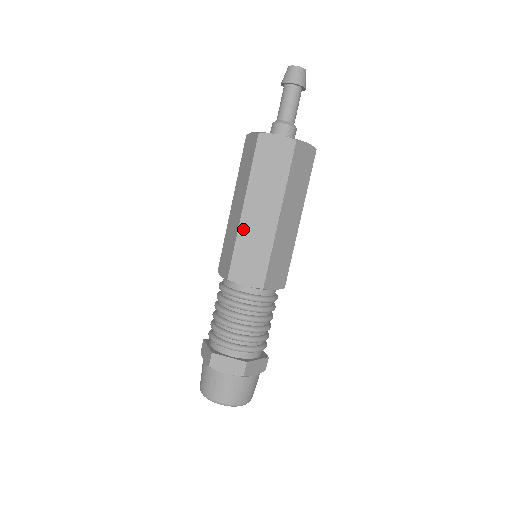
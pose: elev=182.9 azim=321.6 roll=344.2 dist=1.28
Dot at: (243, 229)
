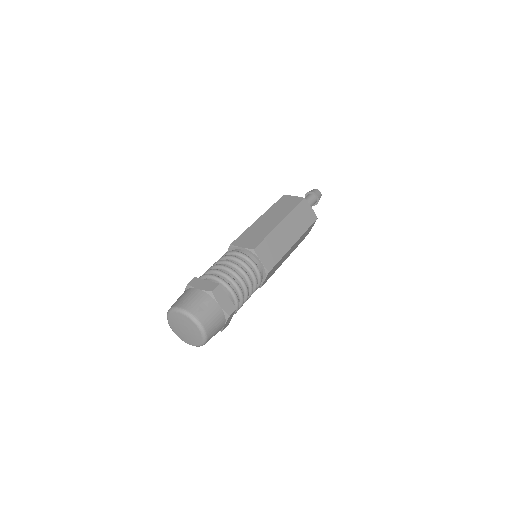
Dot at: (276, 232)
